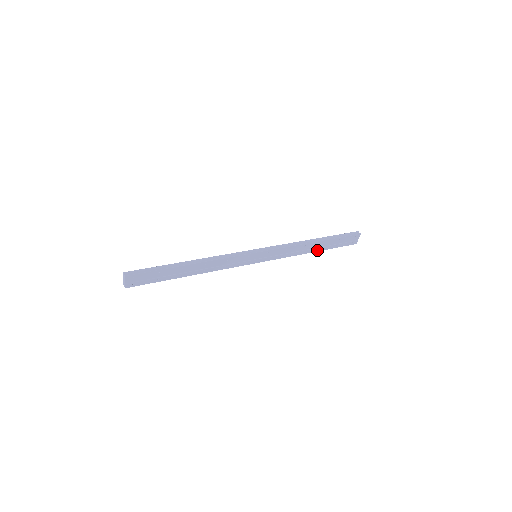
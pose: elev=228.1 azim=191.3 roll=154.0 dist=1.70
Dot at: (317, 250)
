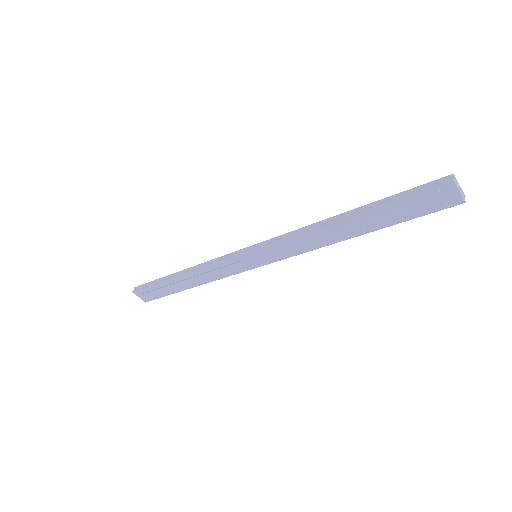
Dot at: (362, 232)
